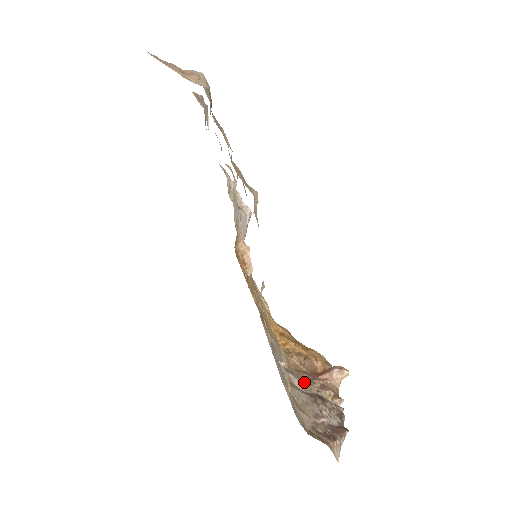
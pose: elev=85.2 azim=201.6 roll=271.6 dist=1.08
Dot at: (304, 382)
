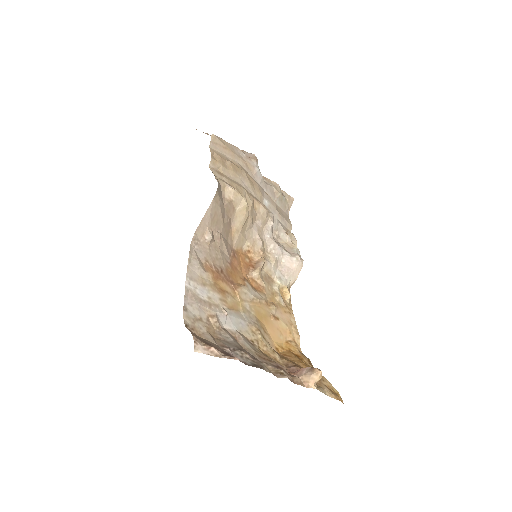
Dot at: (257, 353)
